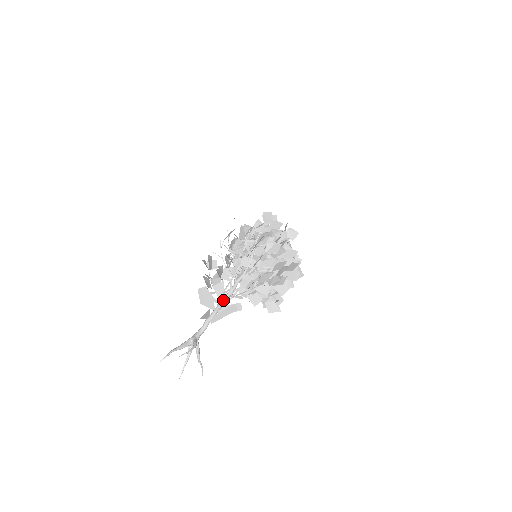
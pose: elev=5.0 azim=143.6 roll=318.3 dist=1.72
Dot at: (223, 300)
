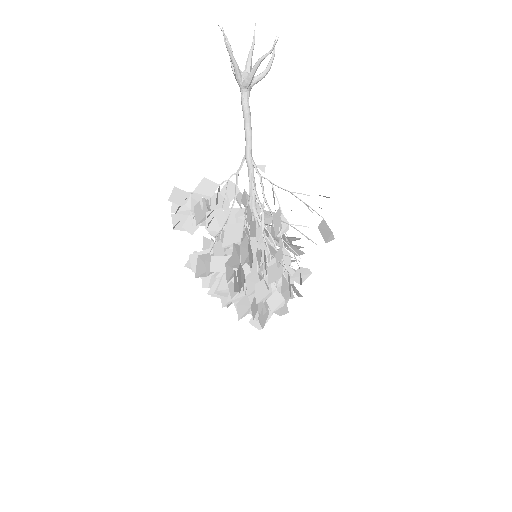
Dot at: (253, 166)
